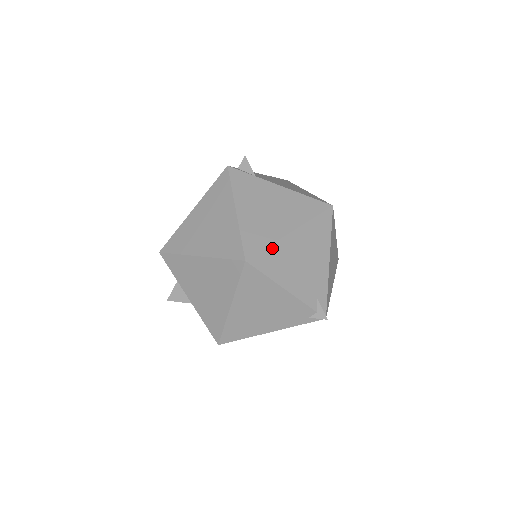
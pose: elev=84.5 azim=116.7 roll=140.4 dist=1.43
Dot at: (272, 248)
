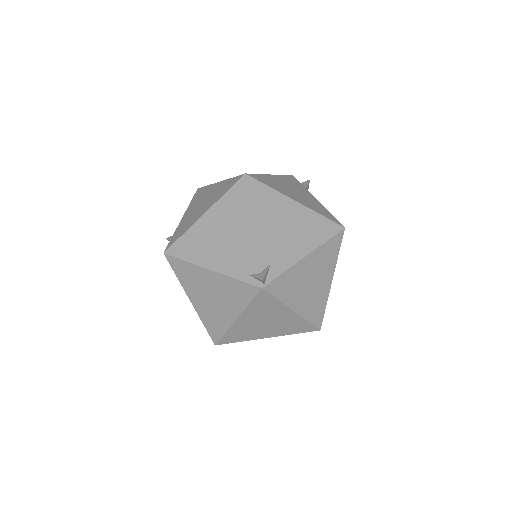
Dot at: (272, 191)
